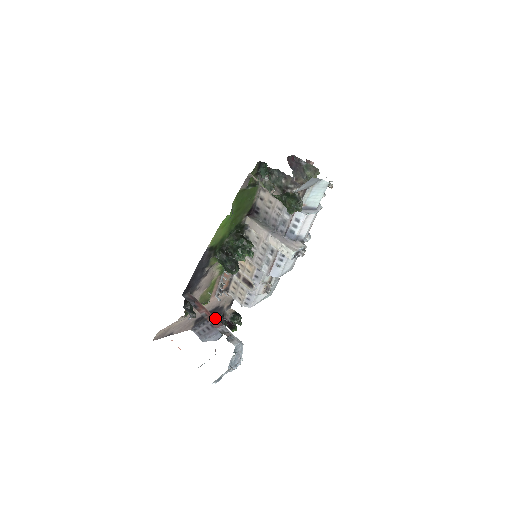
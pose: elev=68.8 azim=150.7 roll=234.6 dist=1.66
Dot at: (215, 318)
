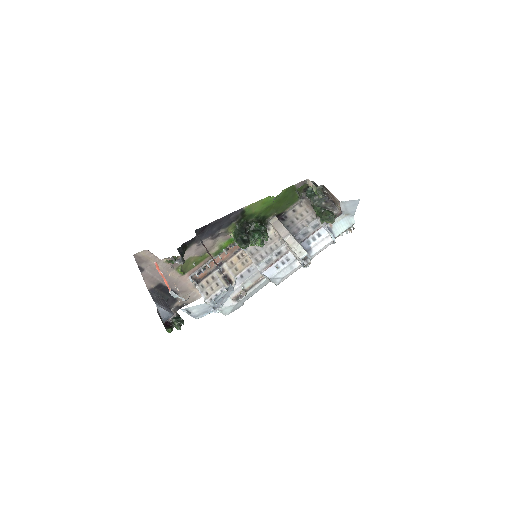
Dot at: occluded
